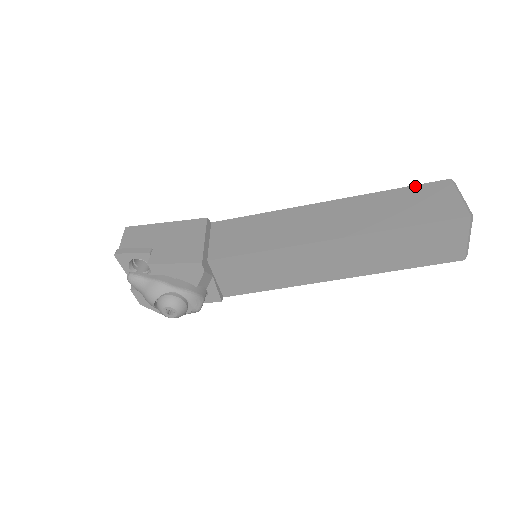
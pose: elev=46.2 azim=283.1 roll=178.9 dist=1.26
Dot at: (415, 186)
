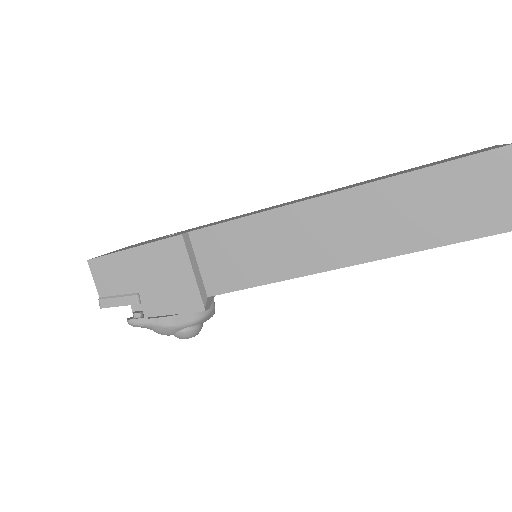
Dot at: (460, 161)
